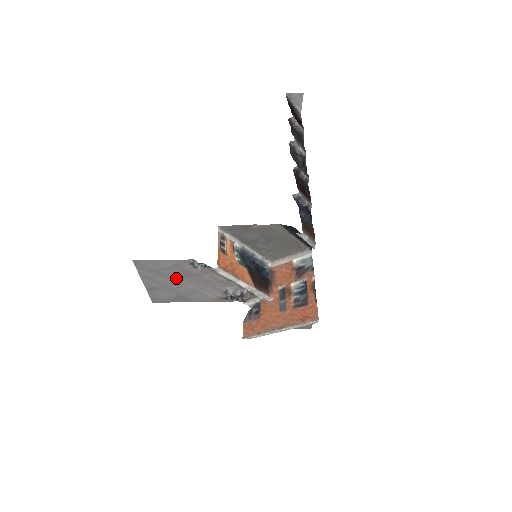
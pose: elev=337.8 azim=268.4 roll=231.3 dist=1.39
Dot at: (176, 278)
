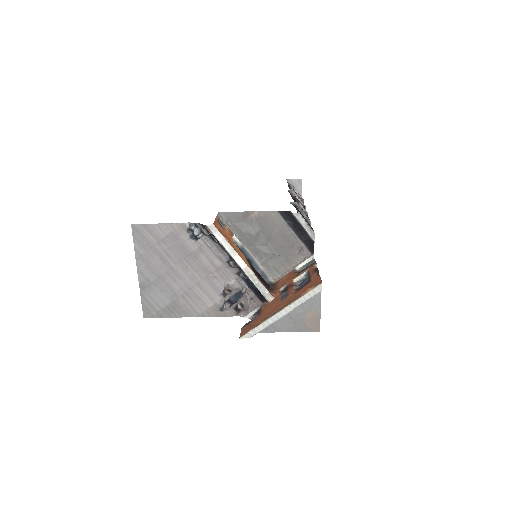
Dot at: (172, 262)
